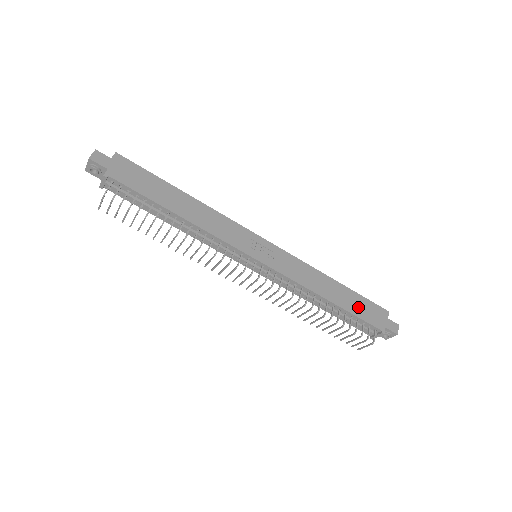
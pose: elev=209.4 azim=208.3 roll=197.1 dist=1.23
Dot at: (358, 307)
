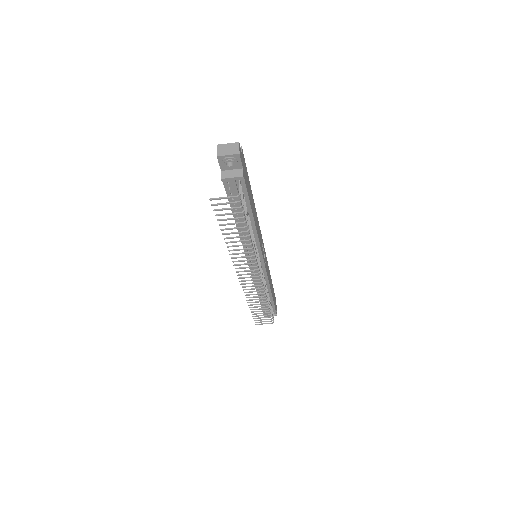
Dot at: occluded
